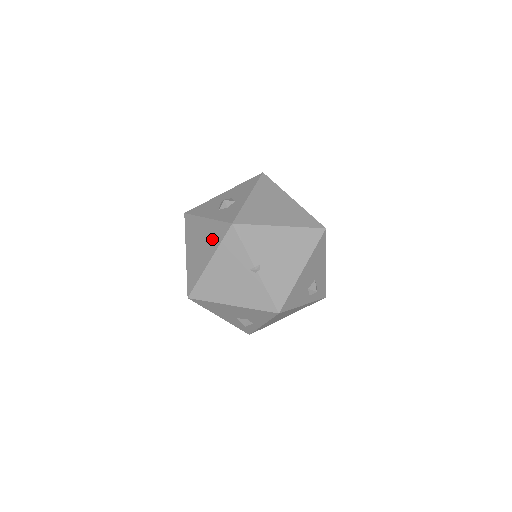
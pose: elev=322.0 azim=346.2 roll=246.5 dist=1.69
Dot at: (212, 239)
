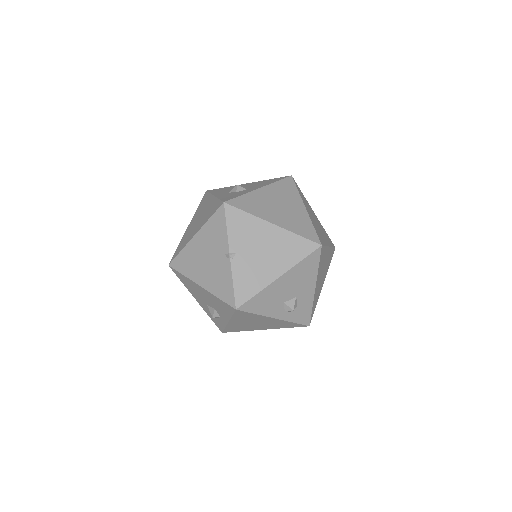
Dot at: (207, 215)
